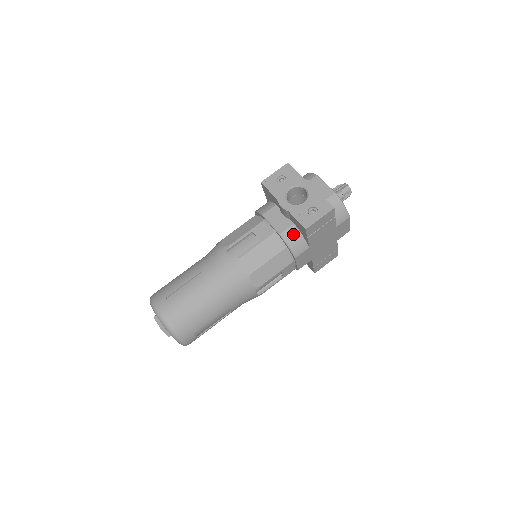
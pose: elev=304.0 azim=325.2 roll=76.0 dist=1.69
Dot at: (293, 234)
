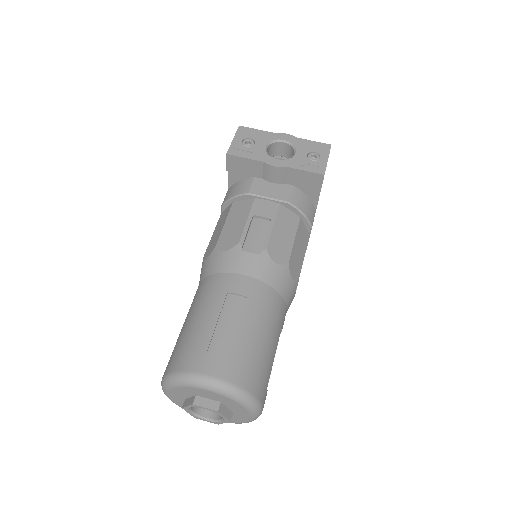
Dot at: (299, 197)
